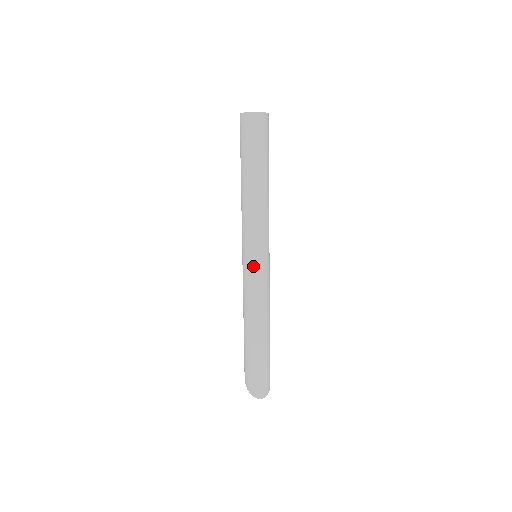
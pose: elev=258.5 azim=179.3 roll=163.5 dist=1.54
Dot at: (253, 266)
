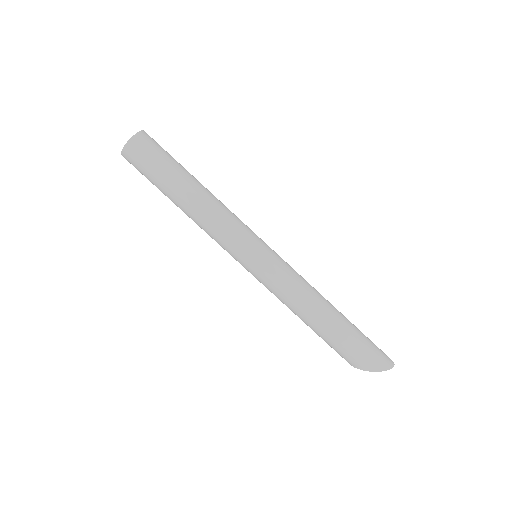
Dot at: (270, 256)
